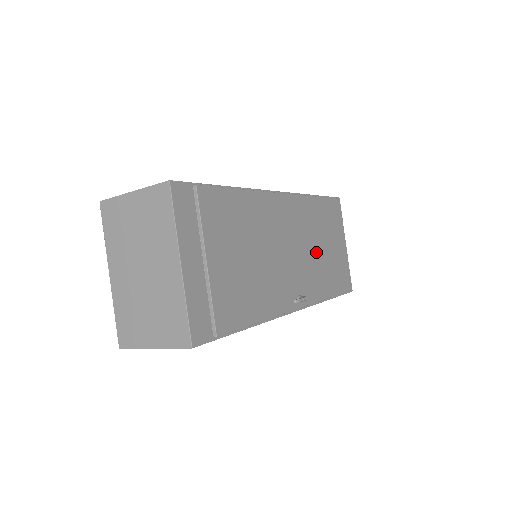
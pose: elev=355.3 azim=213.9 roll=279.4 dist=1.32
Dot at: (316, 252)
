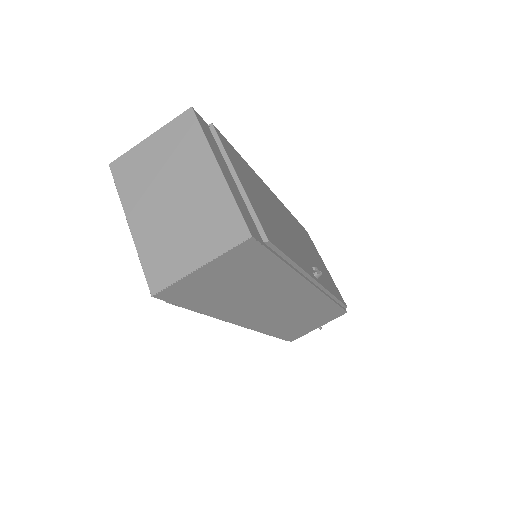
Dot at: (309, 252)
